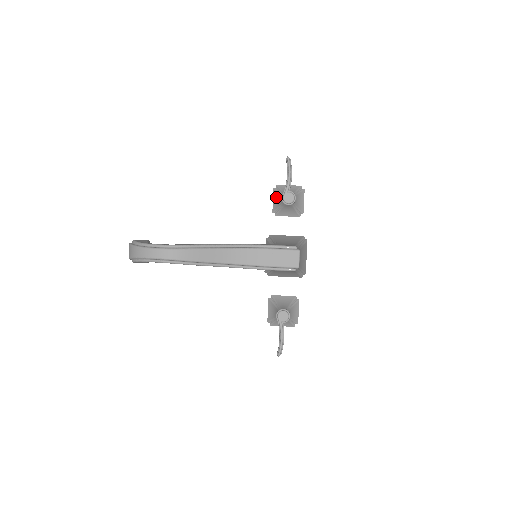
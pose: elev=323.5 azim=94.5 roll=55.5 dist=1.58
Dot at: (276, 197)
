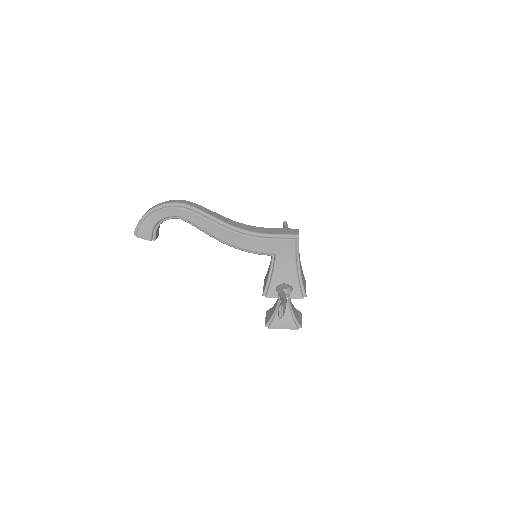
Dot at: occluded
